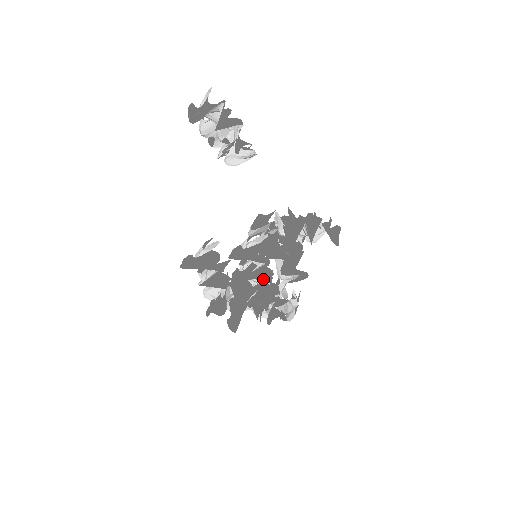
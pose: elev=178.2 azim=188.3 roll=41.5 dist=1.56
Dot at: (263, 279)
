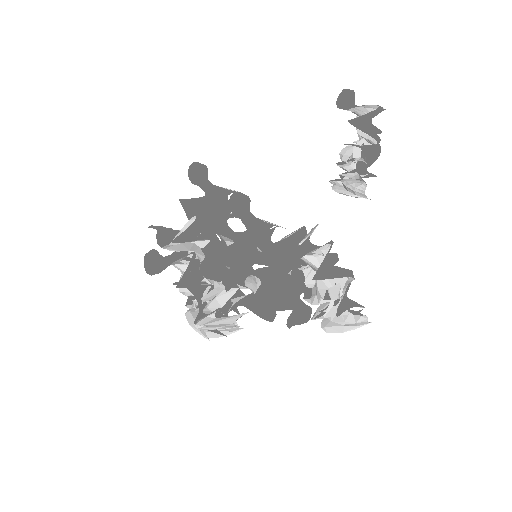
Dot at: (229, 251)
